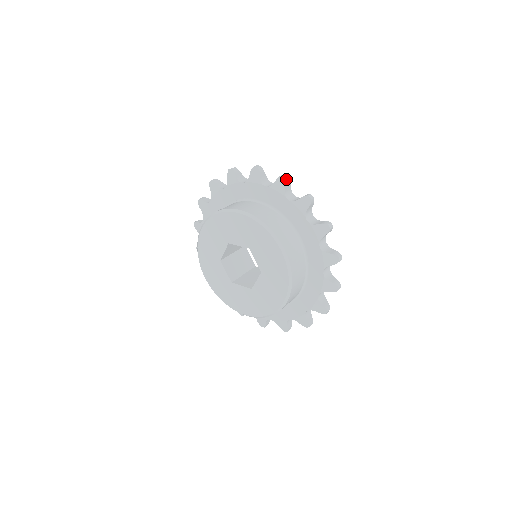
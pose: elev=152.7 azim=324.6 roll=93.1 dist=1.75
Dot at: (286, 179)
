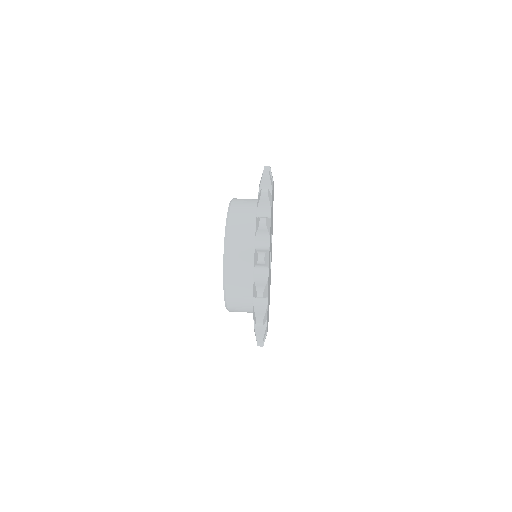
Dot at: (262, 194)
